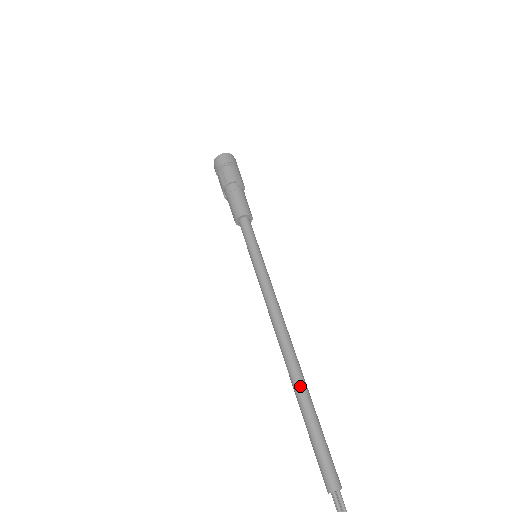
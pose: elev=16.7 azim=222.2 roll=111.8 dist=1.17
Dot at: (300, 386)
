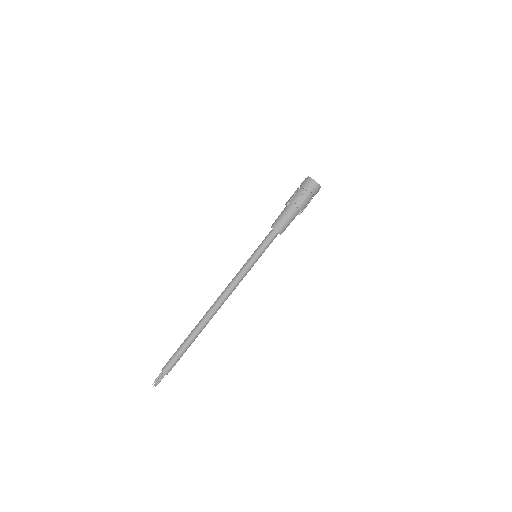
Dot at: (200, 332)
